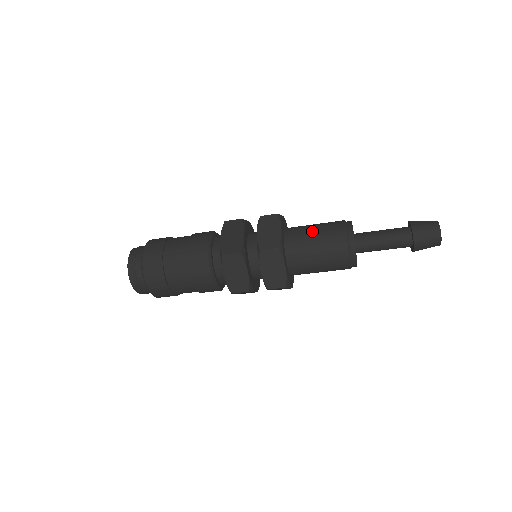
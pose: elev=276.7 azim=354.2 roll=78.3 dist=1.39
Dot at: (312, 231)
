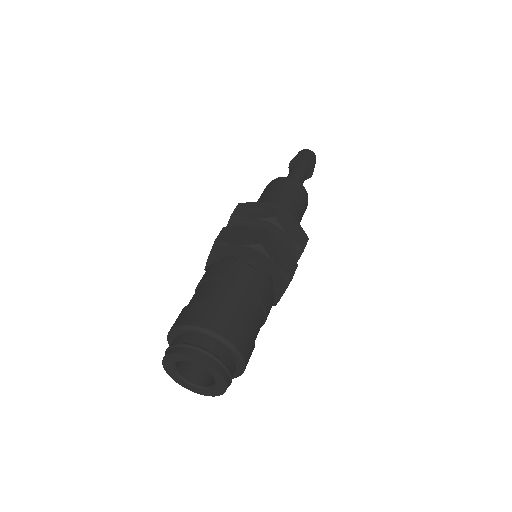
Dot at: (269, 196)
